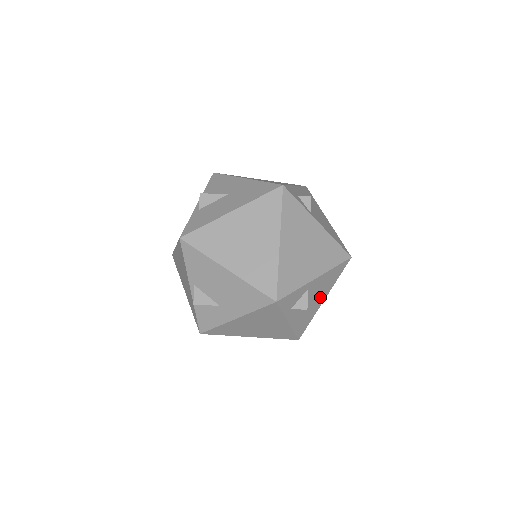
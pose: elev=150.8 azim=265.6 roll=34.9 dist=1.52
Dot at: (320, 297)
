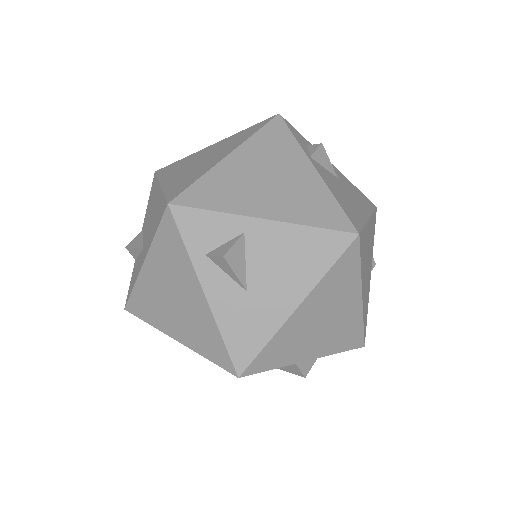
Dot at: (284, 288)
